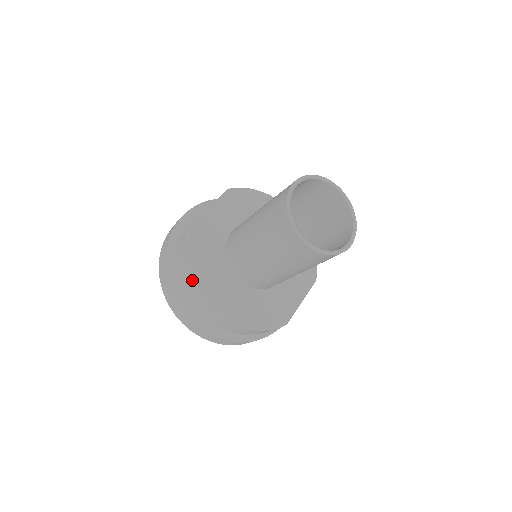
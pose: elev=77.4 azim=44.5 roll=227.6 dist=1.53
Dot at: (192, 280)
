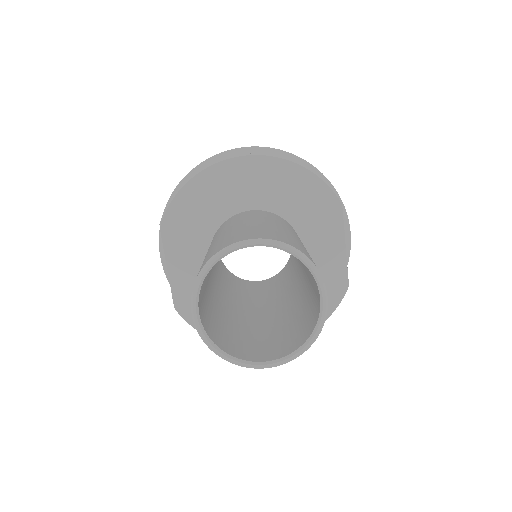
Dot at: occluded
